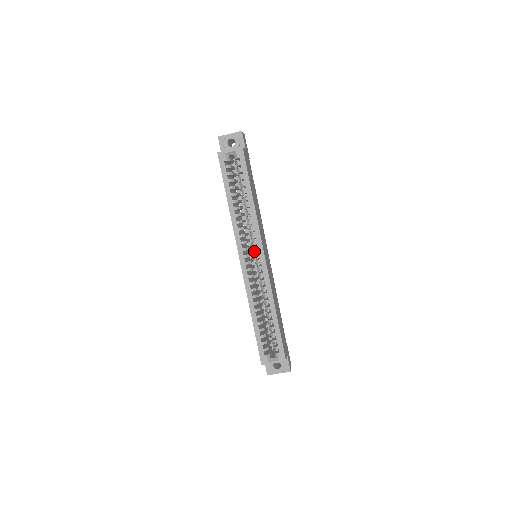
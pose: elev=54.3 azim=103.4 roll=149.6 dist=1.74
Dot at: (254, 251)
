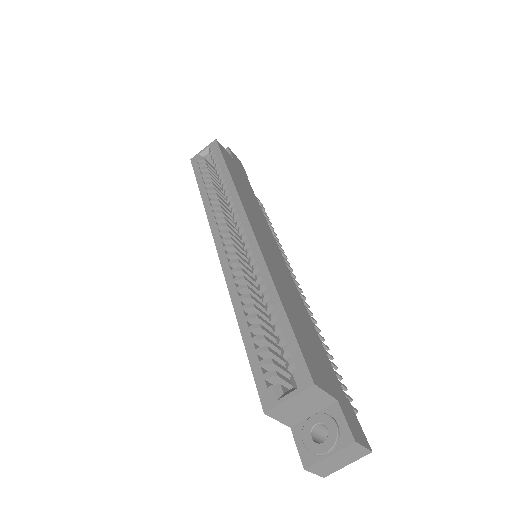
Dot at: occluded
